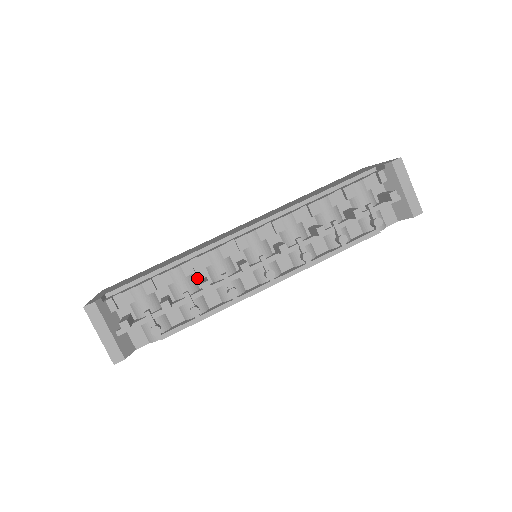
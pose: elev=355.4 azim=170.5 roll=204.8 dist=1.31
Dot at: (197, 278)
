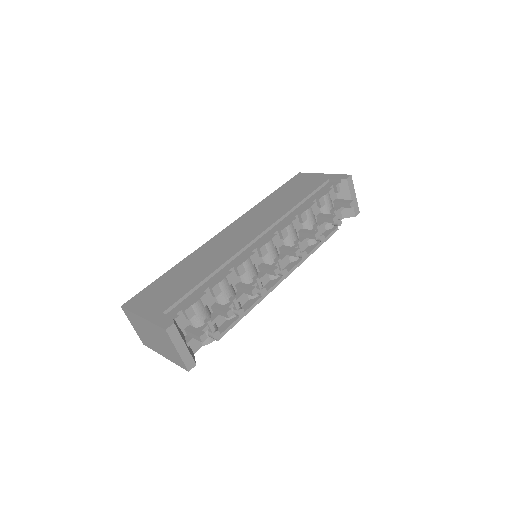
Dot at: (234, 284)
